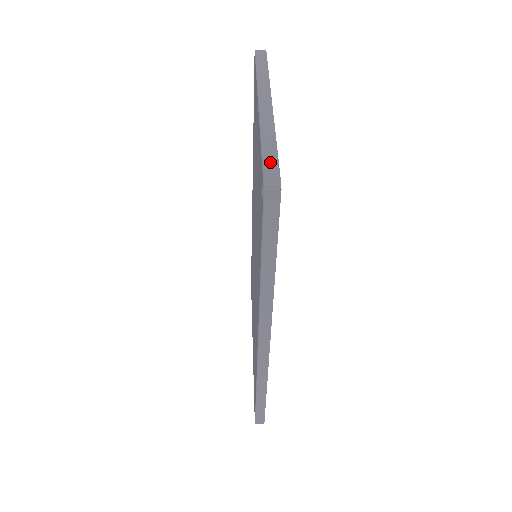
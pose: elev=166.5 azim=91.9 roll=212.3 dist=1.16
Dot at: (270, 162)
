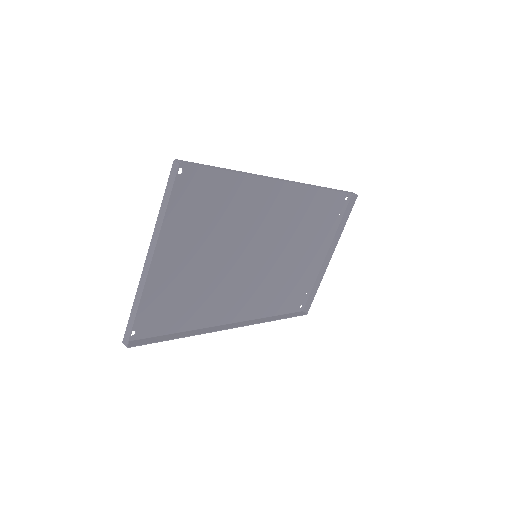
Dot at: (129, 325)
